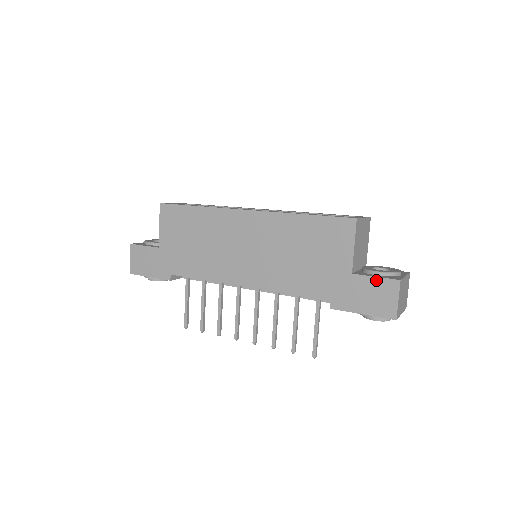
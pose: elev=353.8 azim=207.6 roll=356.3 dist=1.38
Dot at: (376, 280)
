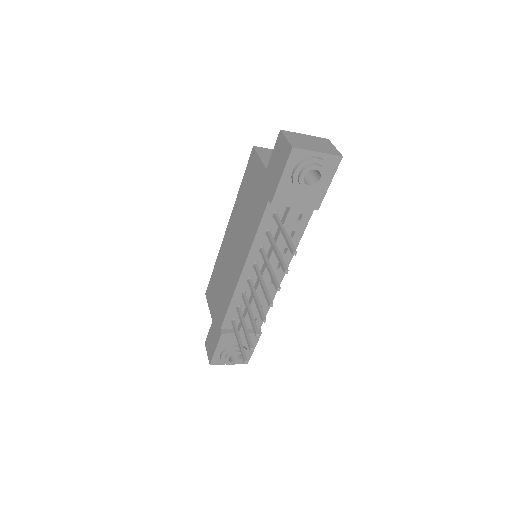
Dot at: (274, 151)
